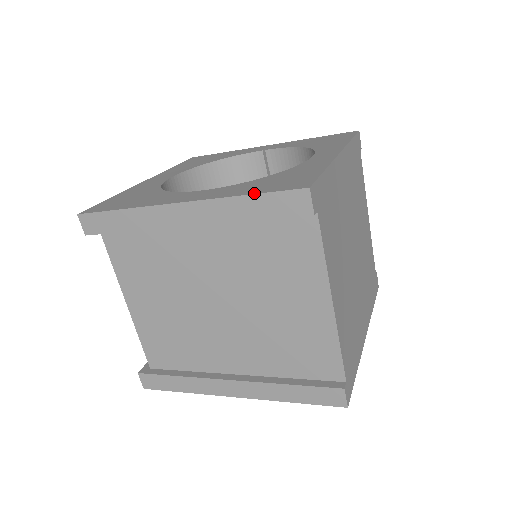
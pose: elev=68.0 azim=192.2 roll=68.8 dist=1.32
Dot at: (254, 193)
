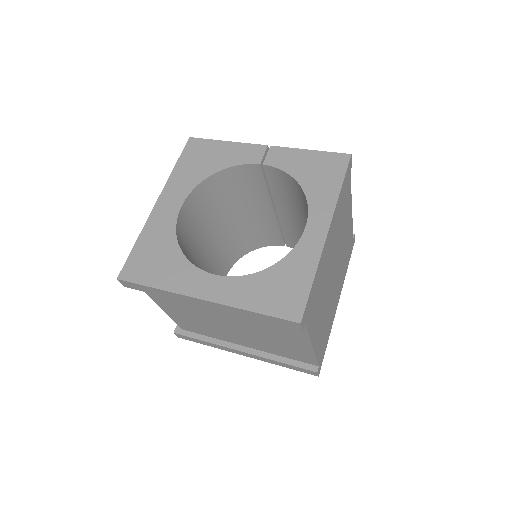
Dot at: (260, 312)
